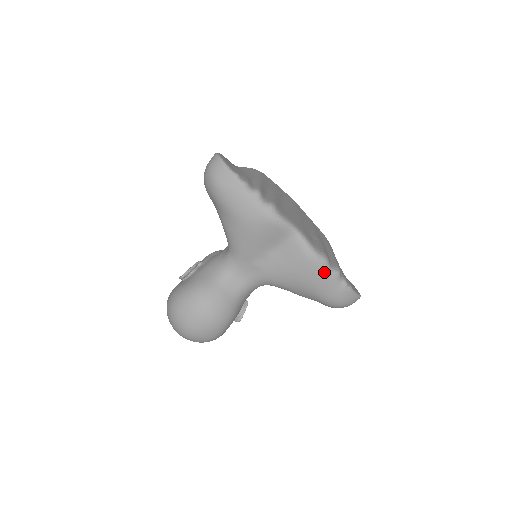
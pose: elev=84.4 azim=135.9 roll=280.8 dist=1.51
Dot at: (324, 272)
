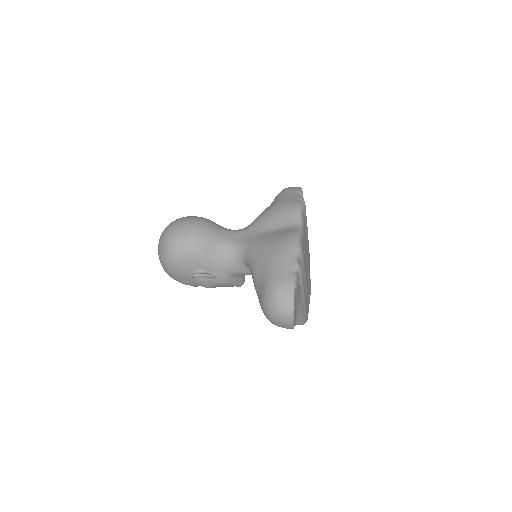
Dot at: (291, 252)
